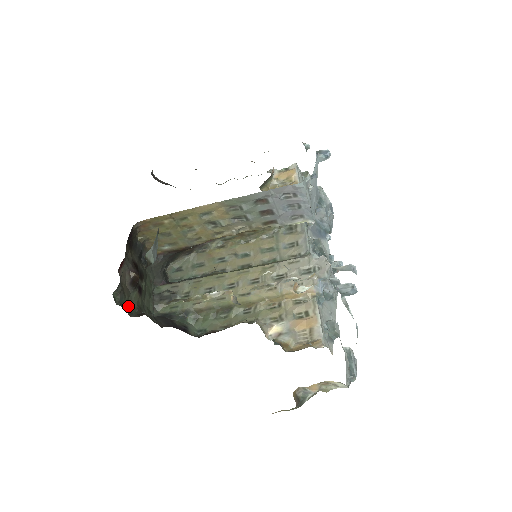
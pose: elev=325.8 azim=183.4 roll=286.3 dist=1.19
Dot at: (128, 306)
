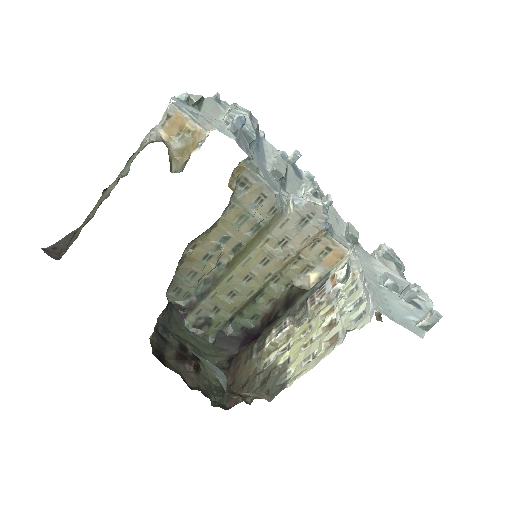
Dot at: (212, 382)
